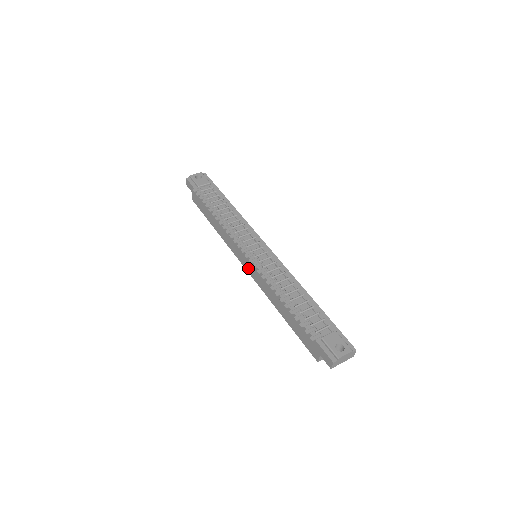
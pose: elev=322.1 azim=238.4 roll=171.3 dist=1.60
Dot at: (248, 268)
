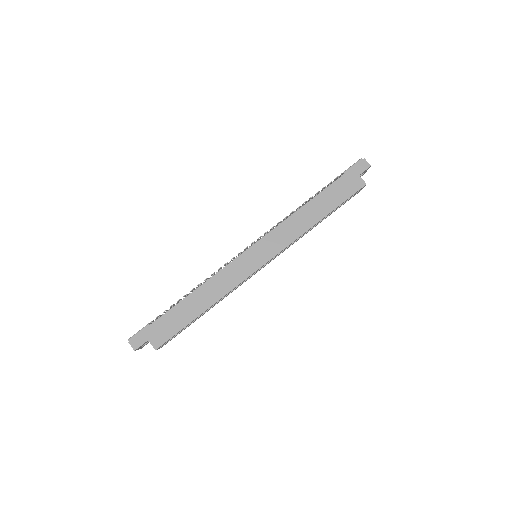
Dot at: (265, 256)
